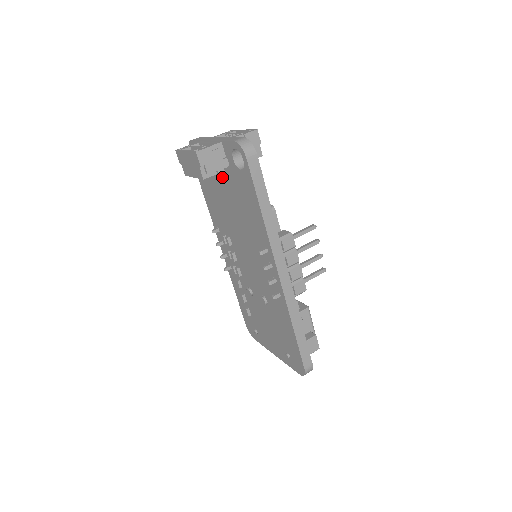
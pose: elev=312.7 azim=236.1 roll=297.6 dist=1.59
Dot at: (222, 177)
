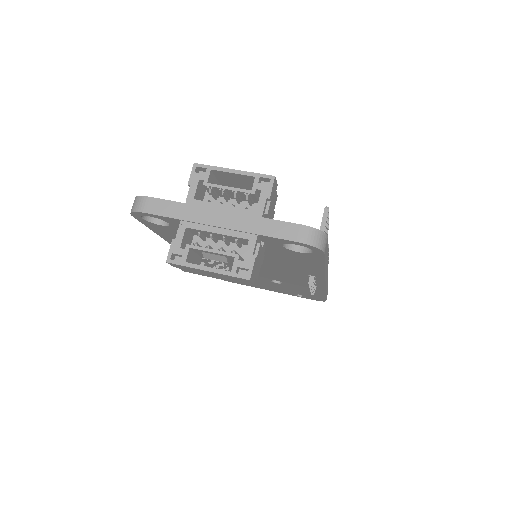
Dot at: occluded
